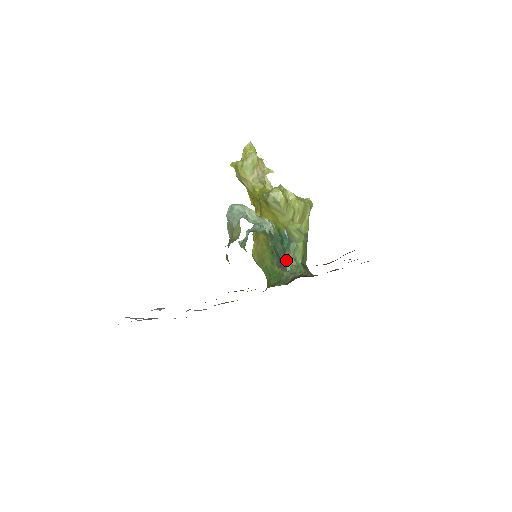
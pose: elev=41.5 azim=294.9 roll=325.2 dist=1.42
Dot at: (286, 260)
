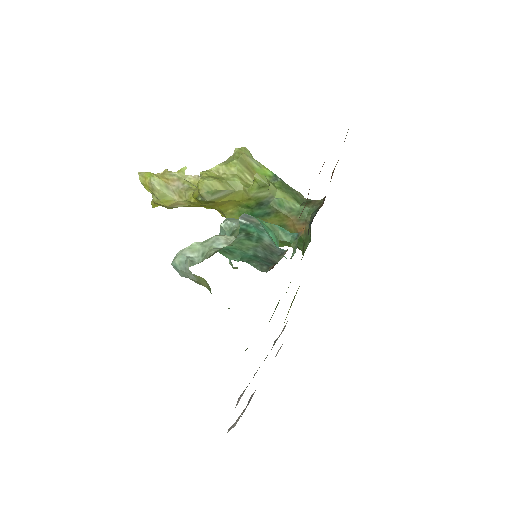
Dot at: (272, 244)
